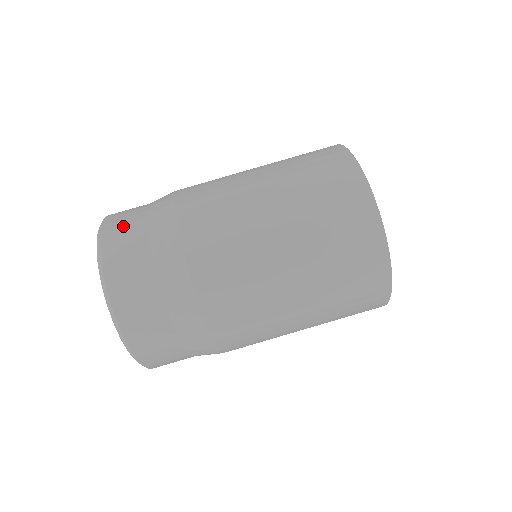
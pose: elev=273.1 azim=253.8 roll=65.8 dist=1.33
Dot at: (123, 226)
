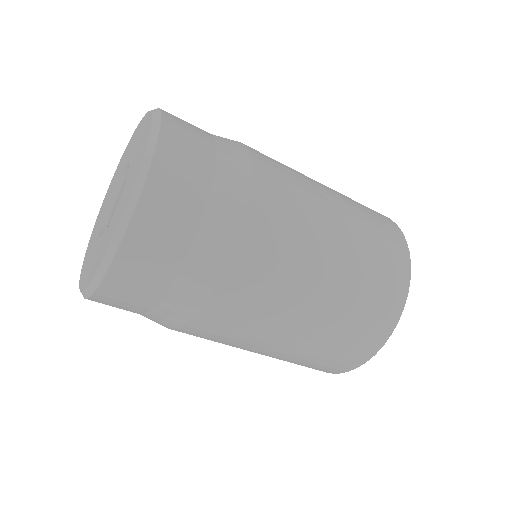
Dot at: (181, 181)
